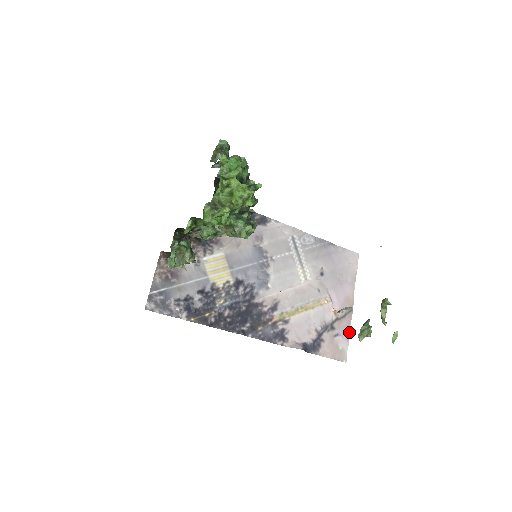
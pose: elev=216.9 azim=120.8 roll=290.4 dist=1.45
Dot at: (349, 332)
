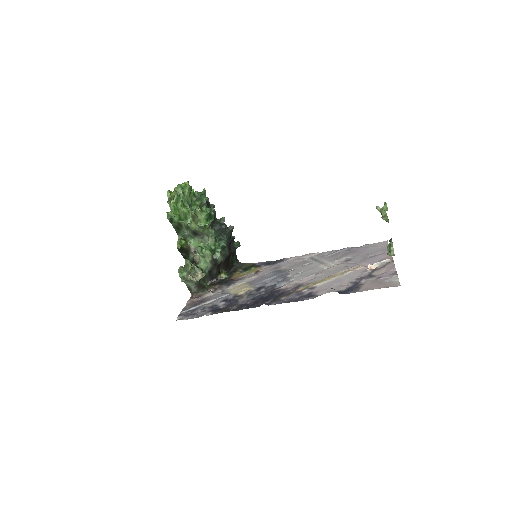
Dot at: (396, 272)
